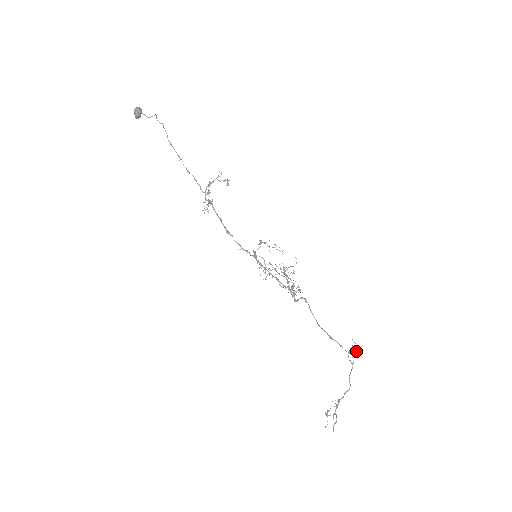
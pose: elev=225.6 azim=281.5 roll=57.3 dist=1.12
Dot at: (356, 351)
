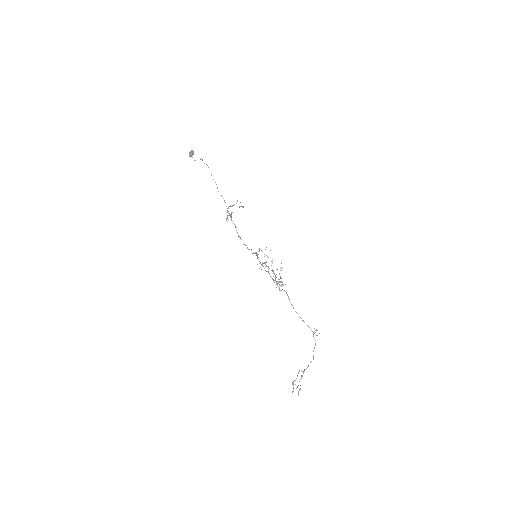
Dot at: (319, 333)
